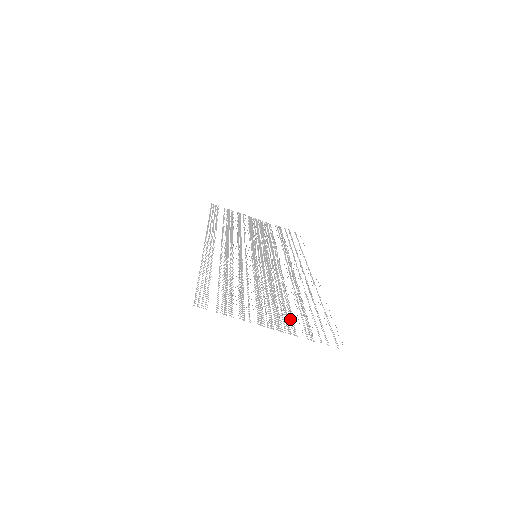
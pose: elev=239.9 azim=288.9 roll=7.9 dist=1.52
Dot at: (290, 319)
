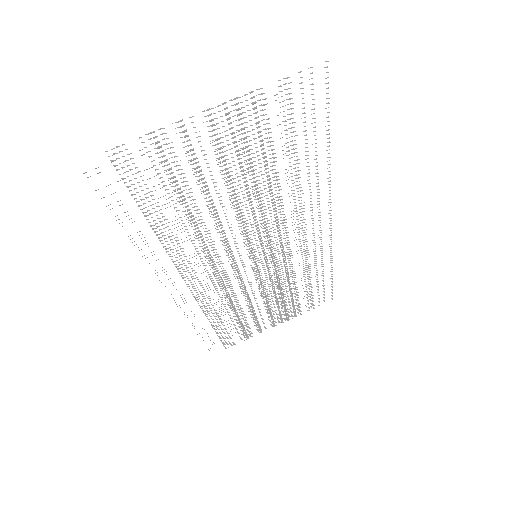
Dot at: occluded
